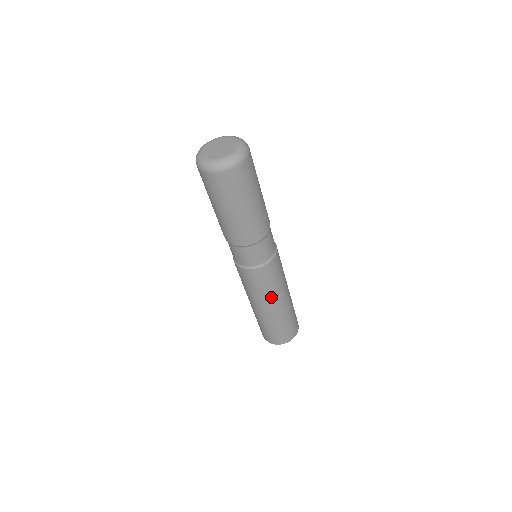
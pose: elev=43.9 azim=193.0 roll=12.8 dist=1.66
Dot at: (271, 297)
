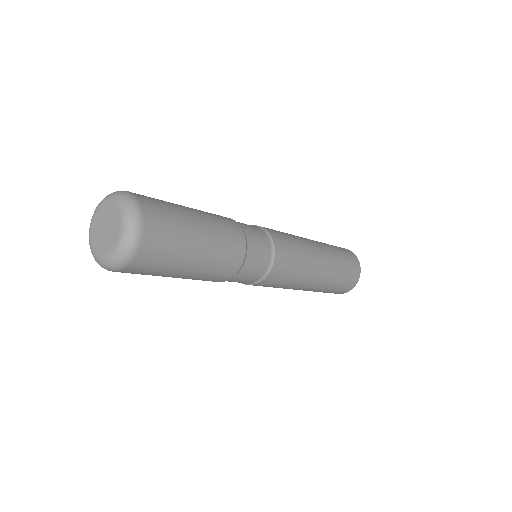
Dot at: (296, 286)
